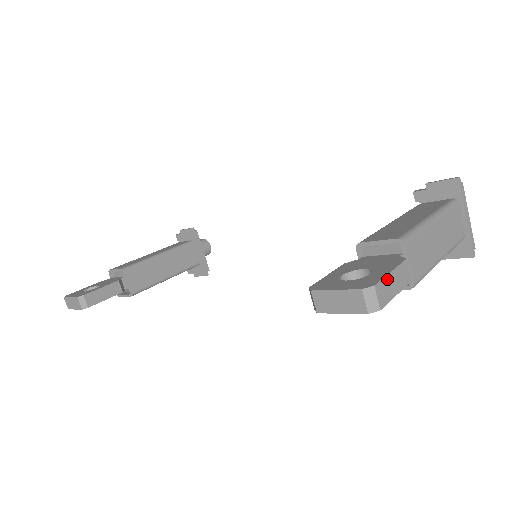
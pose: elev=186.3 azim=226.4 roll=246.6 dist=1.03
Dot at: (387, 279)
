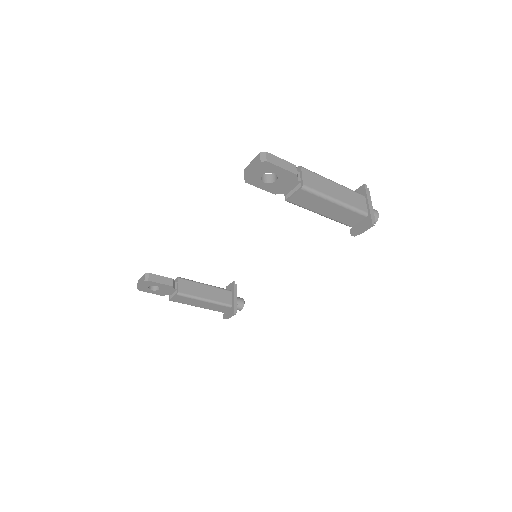
Dot at: (277, 158)
